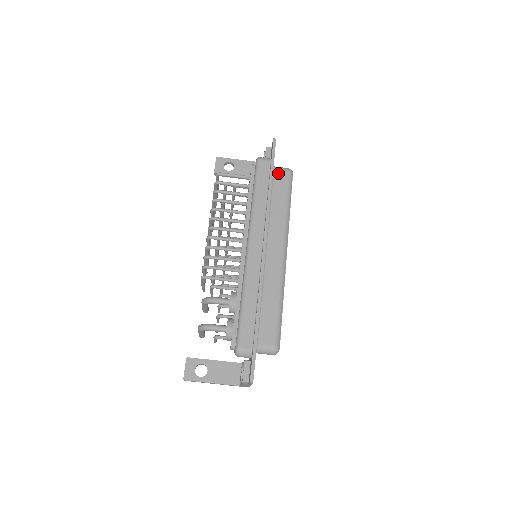
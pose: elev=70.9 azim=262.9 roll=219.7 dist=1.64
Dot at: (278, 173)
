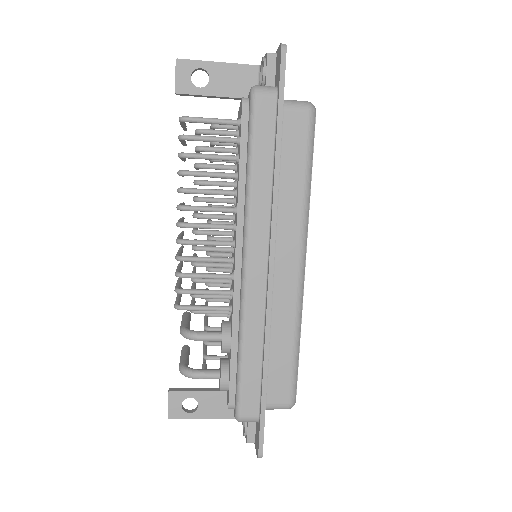
Dot at: (290, 117)
